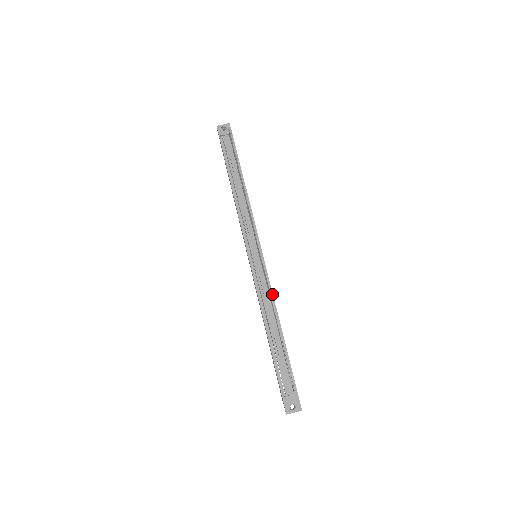
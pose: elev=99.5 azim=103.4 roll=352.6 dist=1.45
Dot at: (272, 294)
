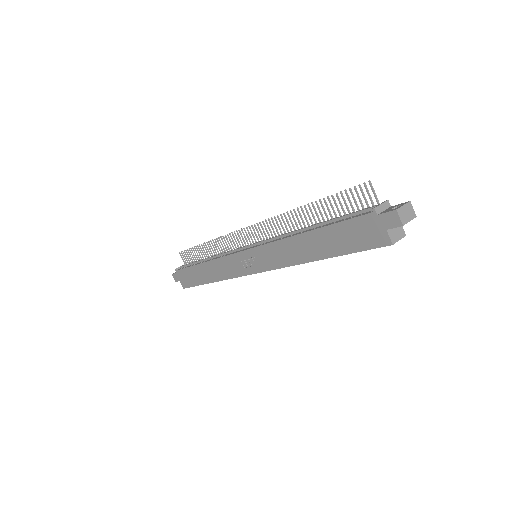
Dot at: occluded
